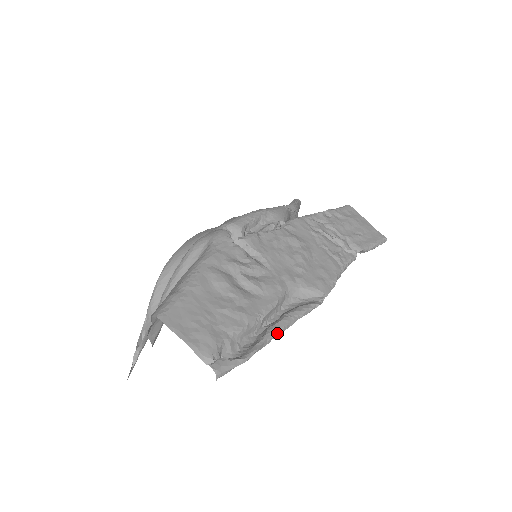
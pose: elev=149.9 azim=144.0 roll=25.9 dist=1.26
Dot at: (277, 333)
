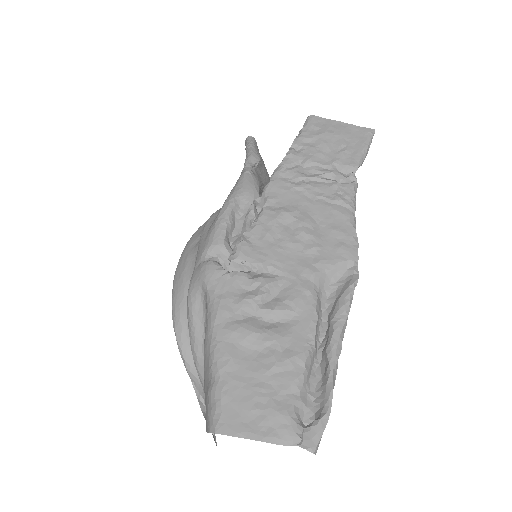
Dot at: (338, 351)
